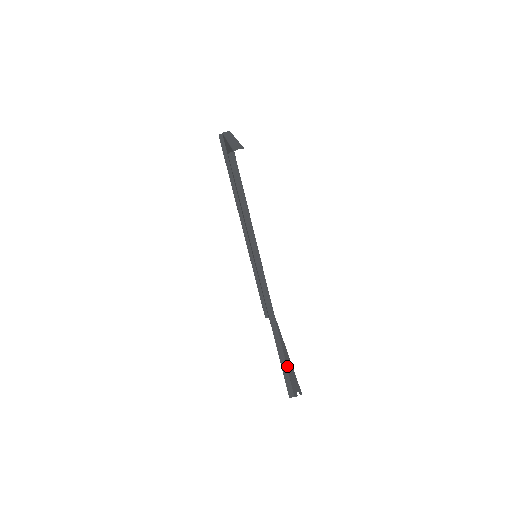
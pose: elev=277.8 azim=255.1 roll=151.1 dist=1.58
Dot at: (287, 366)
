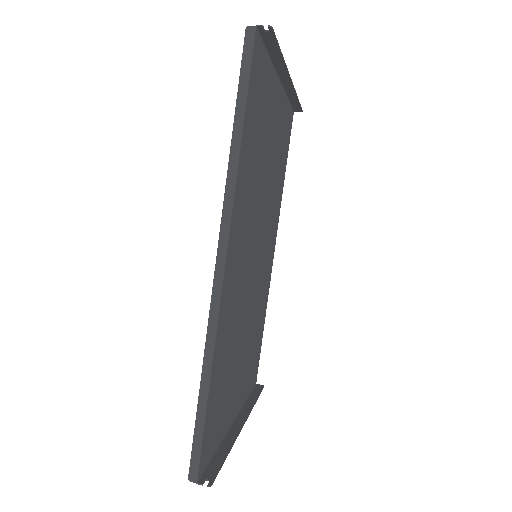
Dot at: (226, 441)
